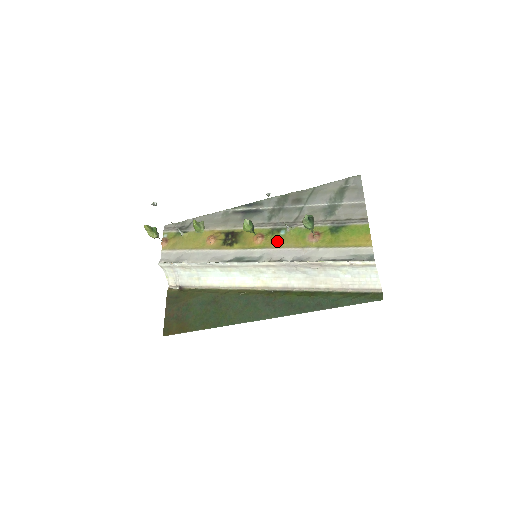
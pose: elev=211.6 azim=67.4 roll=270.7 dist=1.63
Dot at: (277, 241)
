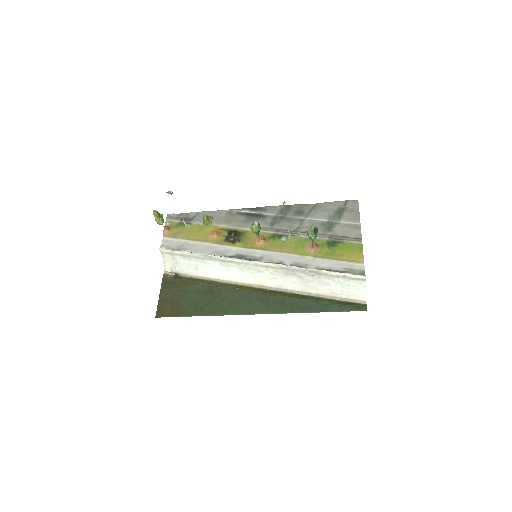
Dot at: (278, 246)
